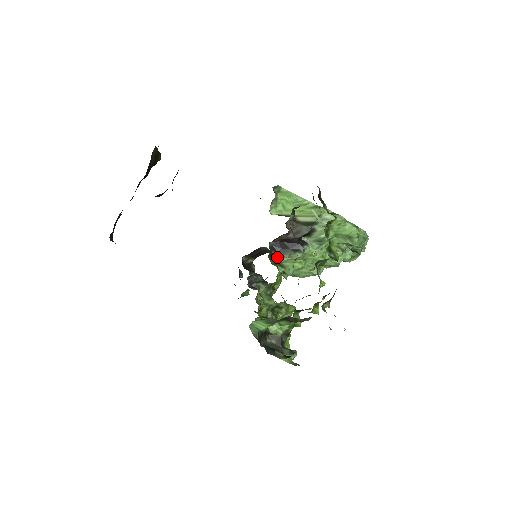
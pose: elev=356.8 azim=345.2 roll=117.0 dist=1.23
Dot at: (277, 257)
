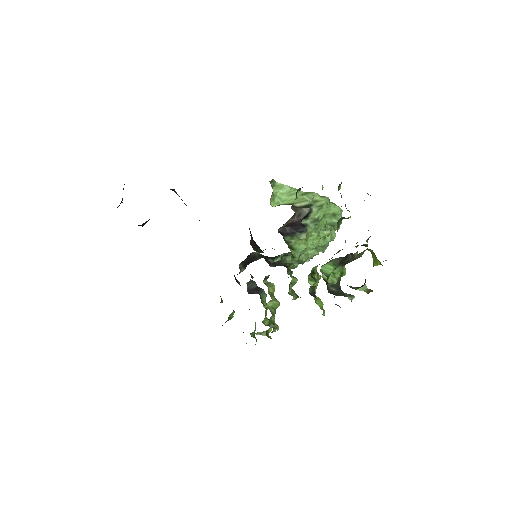
Dot at: (288, 240)
